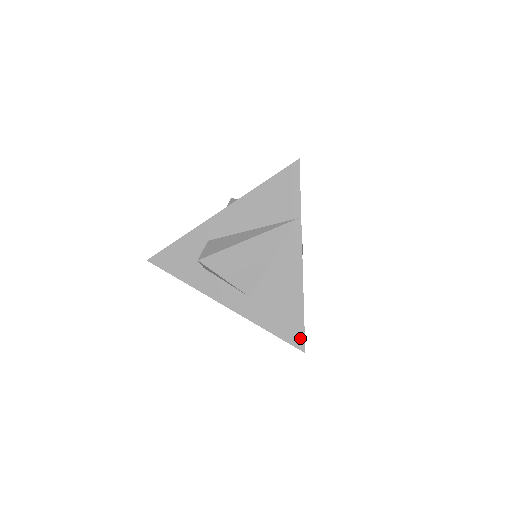
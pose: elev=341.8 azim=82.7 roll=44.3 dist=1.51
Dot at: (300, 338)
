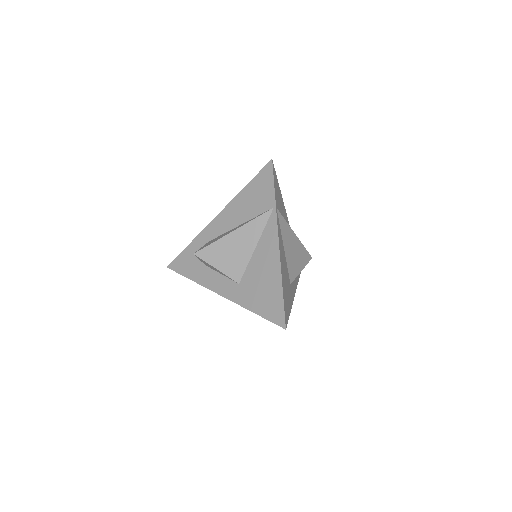
Dot at: (281, 315)
